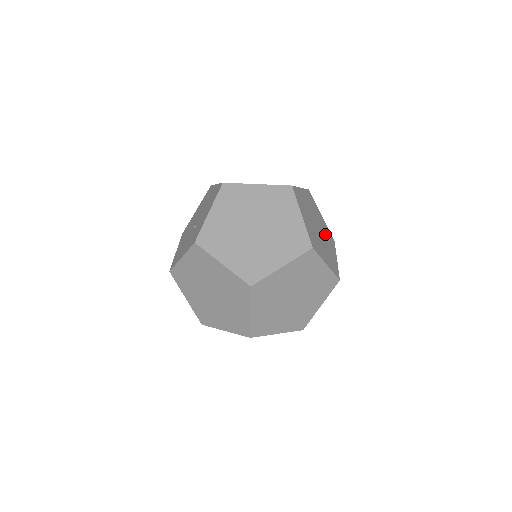
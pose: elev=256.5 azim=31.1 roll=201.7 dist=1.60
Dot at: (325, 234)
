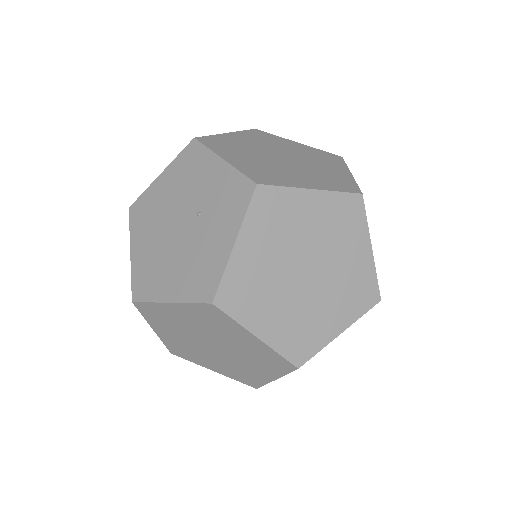
Dot at: occluded
